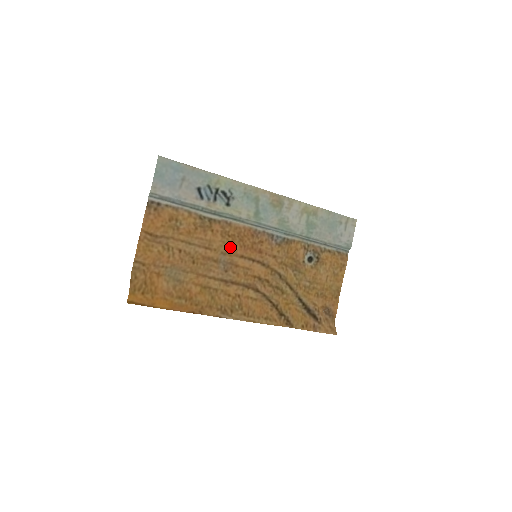
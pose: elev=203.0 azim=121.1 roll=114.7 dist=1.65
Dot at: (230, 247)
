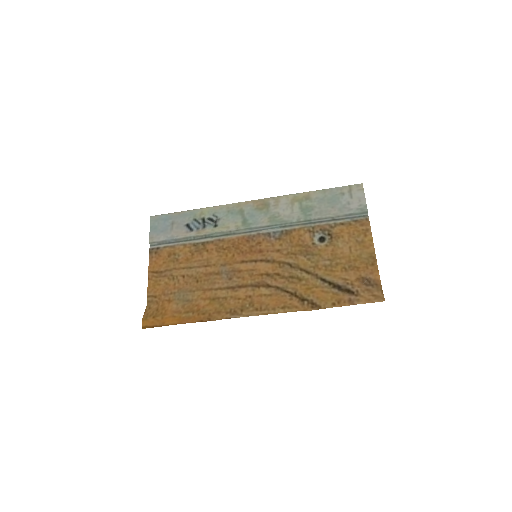
Dot at: (228, 258)
